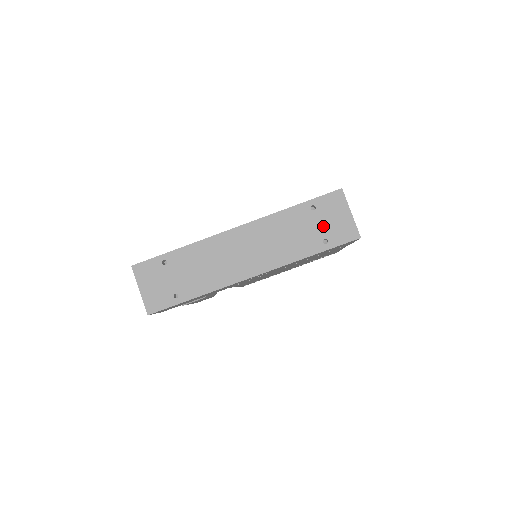
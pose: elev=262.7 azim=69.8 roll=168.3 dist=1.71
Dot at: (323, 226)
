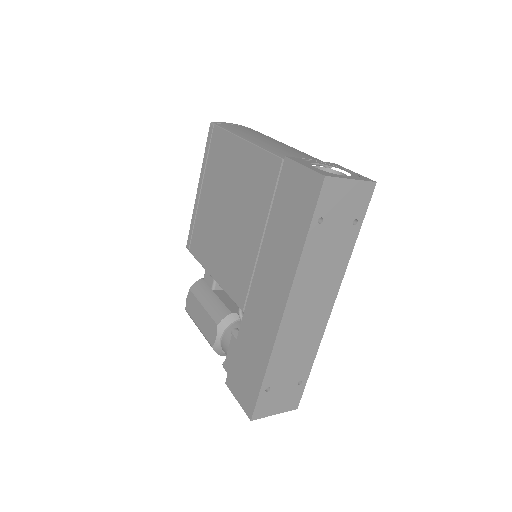
Dot at: (342, 218)
